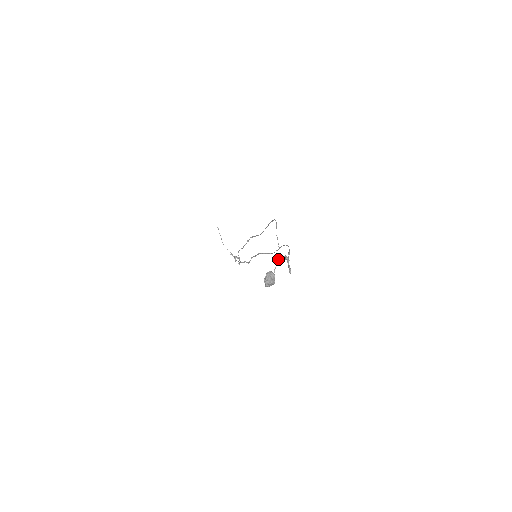
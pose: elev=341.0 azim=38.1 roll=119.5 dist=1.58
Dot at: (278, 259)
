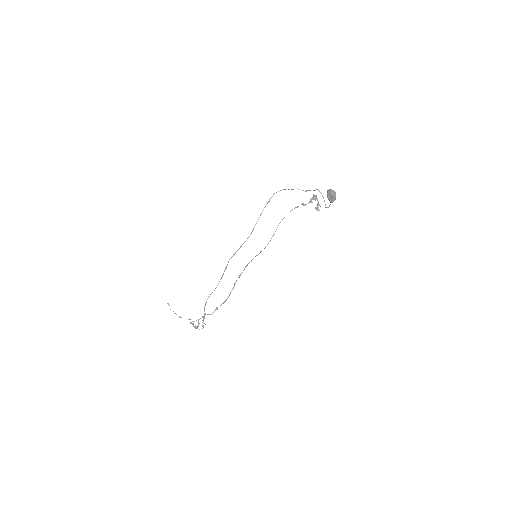
Dot at: (318, 190)
